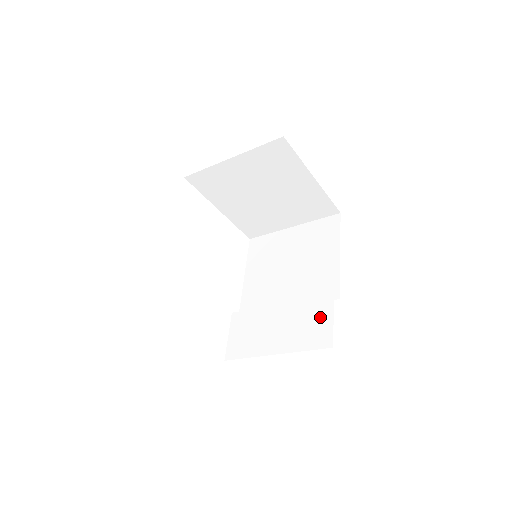
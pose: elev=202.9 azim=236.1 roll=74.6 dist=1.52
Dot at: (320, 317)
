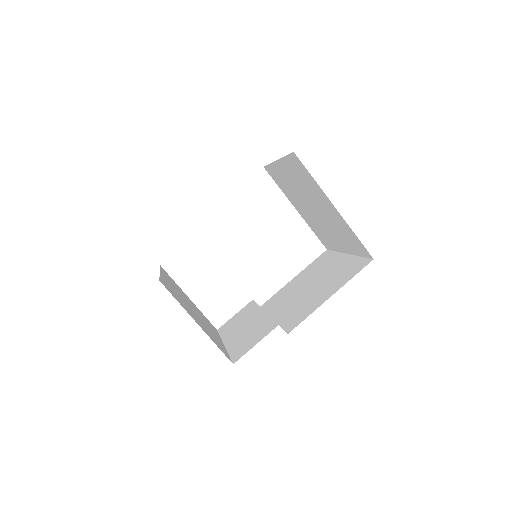
Dot at: (257, 336)
